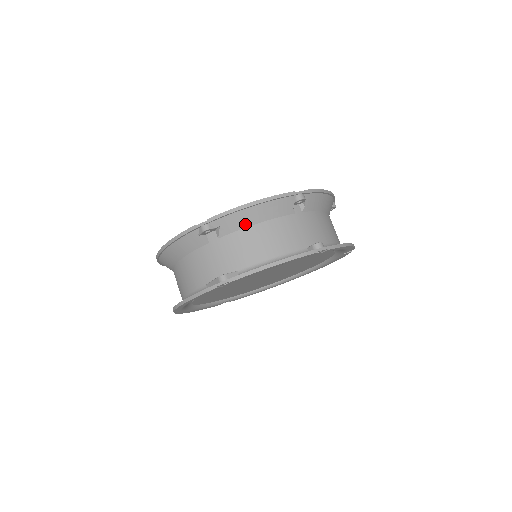
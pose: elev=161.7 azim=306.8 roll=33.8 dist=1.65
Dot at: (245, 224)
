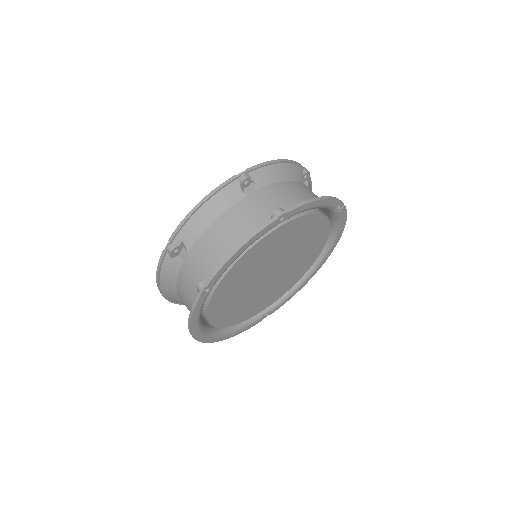
Dot at: (203, 228)
